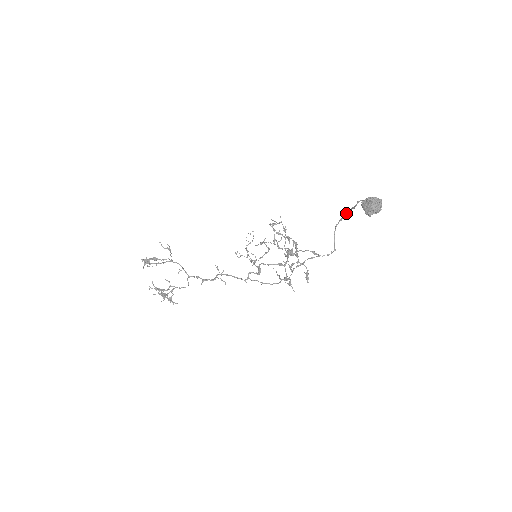
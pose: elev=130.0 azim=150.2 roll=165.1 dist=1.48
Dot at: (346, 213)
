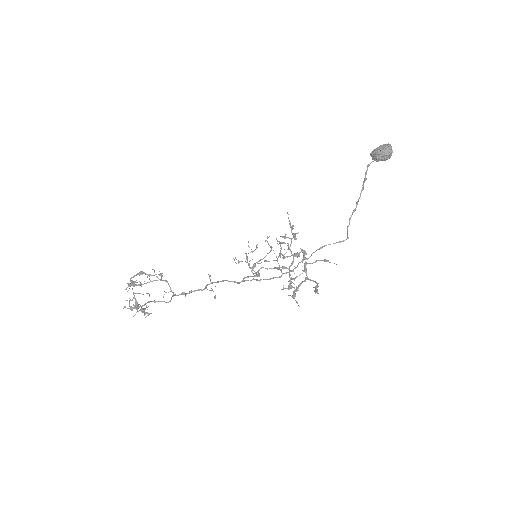
Dot at: occluded
